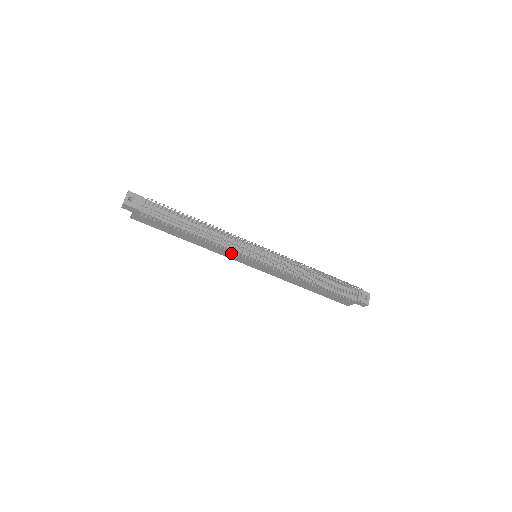
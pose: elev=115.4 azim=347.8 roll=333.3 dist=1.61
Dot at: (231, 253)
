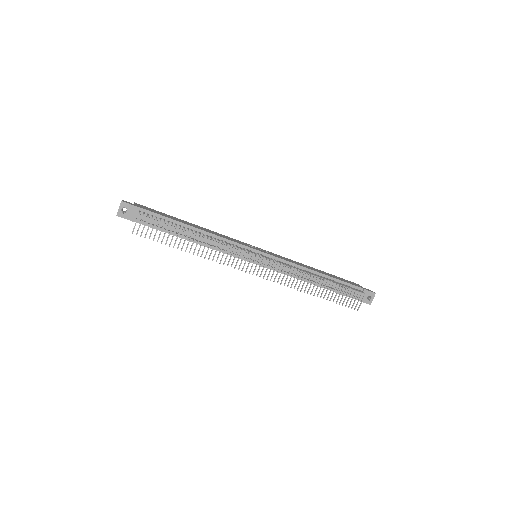
Dot at: occluded
